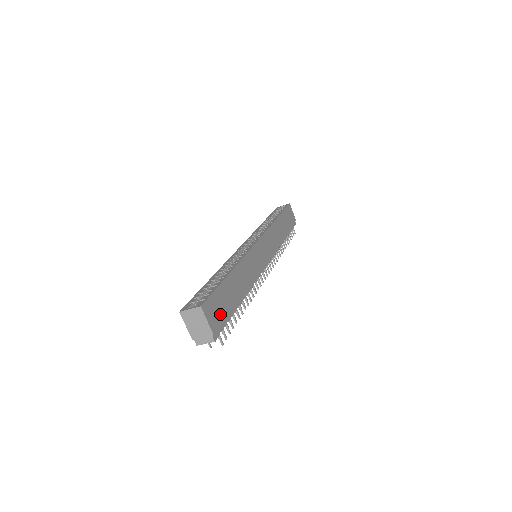
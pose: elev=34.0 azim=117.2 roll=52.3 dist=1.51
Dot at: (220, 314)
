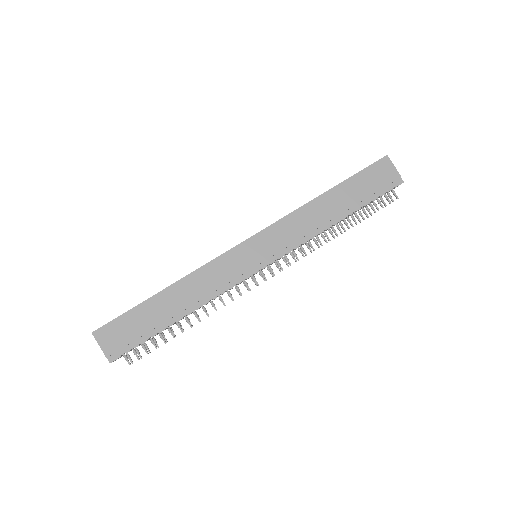
Dot at: (125, 337)
